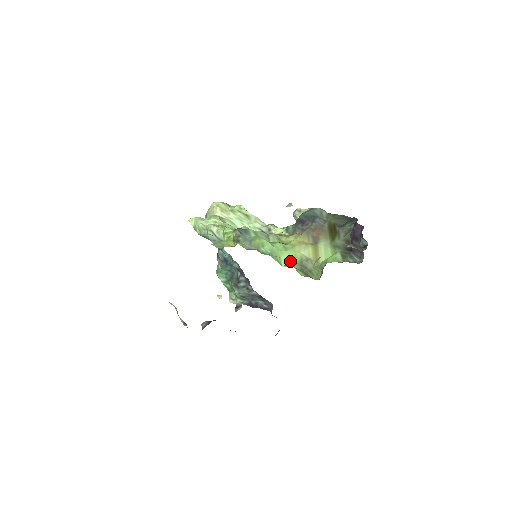
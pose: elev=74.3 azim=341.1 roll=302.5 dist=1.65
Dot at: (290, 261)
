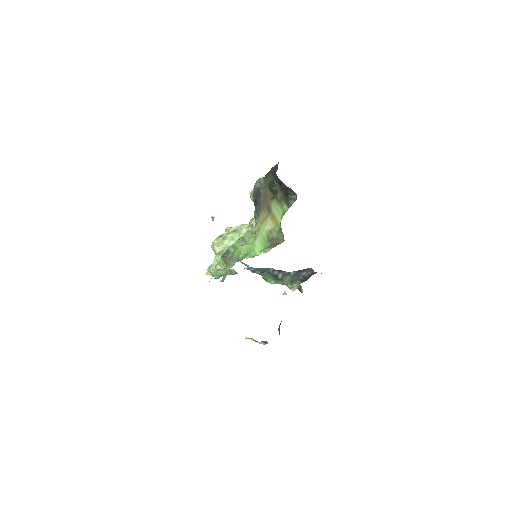
Dot at: (261, 245)
